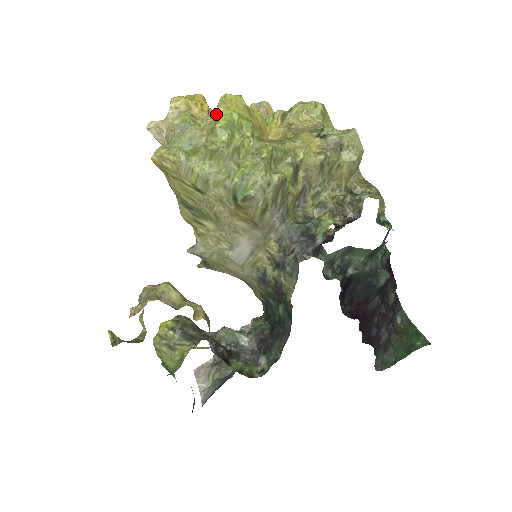
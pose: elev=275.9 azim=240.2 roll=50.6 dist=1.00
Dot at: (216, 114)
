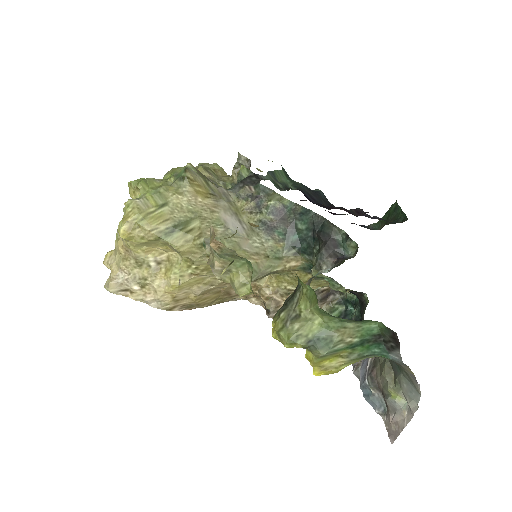
Dot at: occluded
